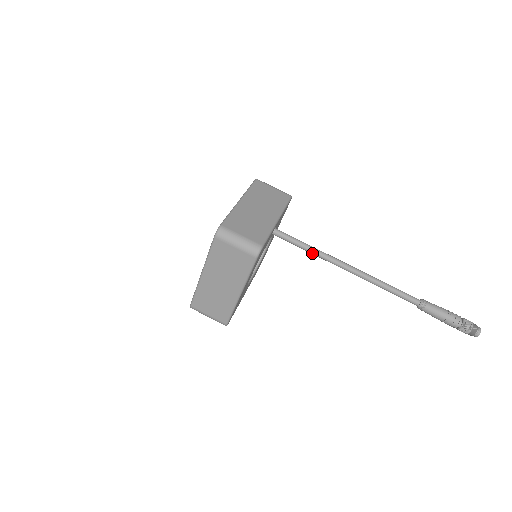
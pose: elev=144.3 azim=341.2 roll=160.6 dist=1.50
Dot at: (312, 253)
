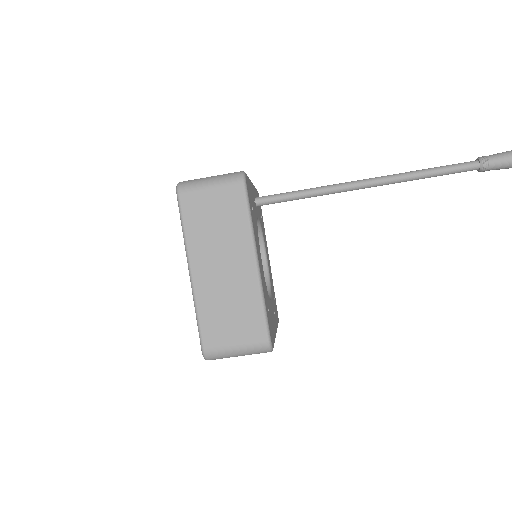
Dot at: (315, 193)
